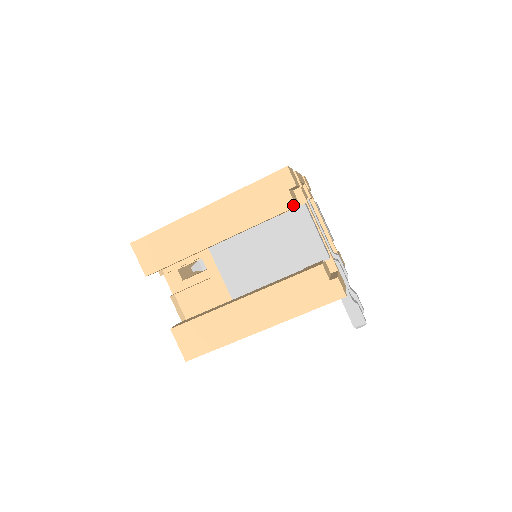
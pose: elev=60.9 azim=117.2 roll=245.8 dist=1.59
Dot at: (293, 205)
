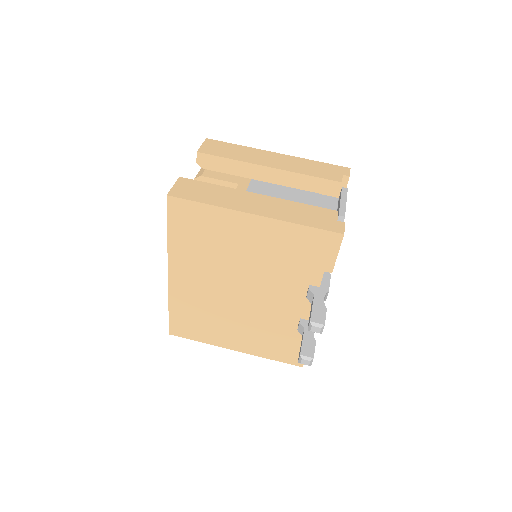
Dot at: (340, 181)
